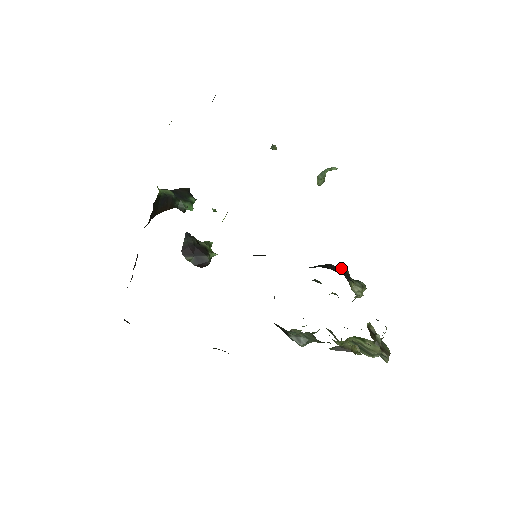
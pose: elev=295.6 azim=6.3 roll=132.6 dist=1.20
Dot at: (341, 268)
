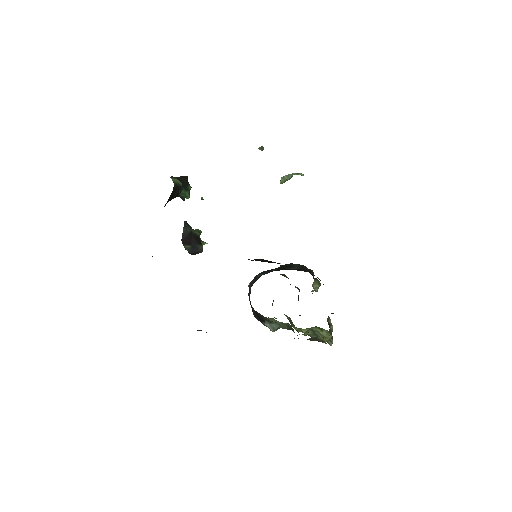
Dot at: occluded
